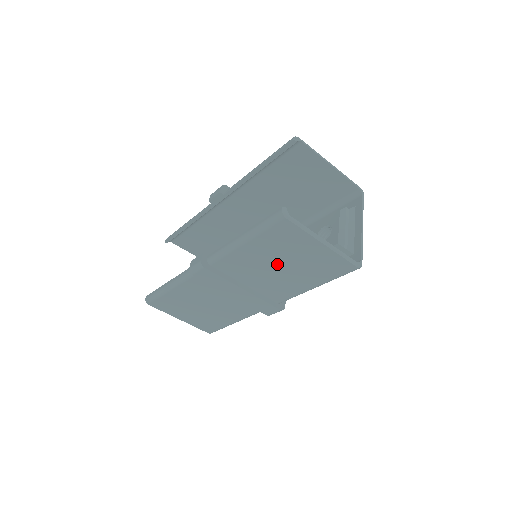
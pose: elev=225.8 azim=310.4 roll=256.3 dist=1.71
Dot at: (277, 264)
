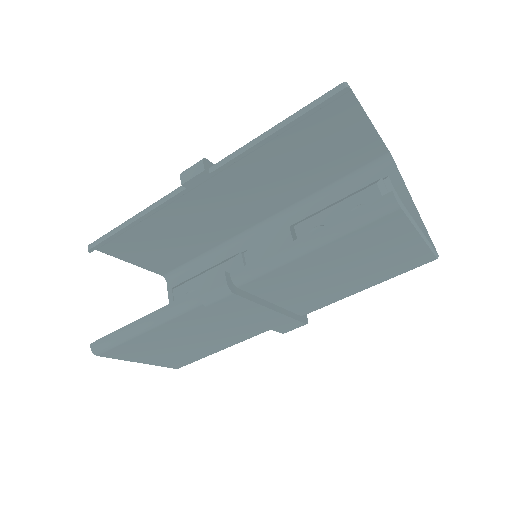
Dot at: (338, 270)
